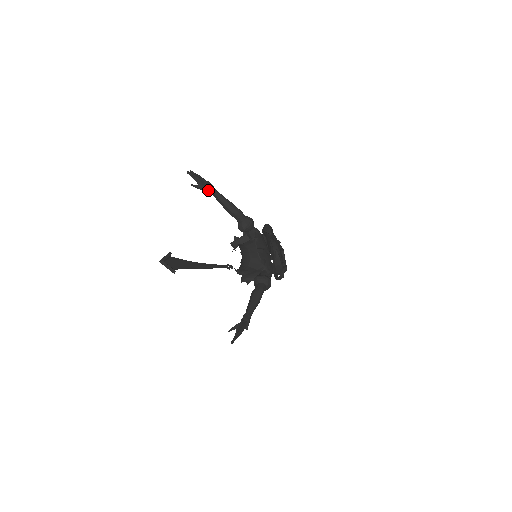
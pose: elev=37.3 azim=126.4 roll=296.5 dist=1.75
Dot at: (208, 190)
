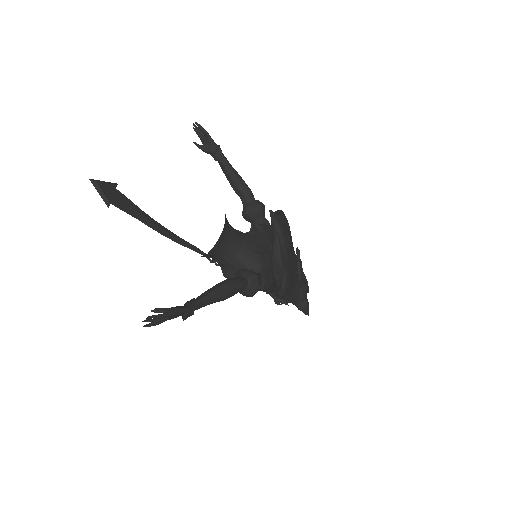
Dot at: (213, 153)
